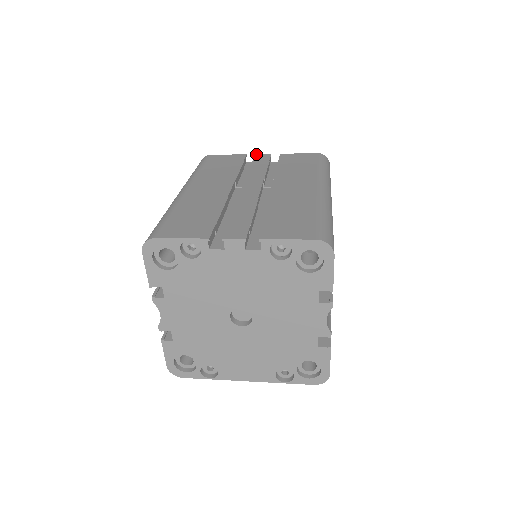
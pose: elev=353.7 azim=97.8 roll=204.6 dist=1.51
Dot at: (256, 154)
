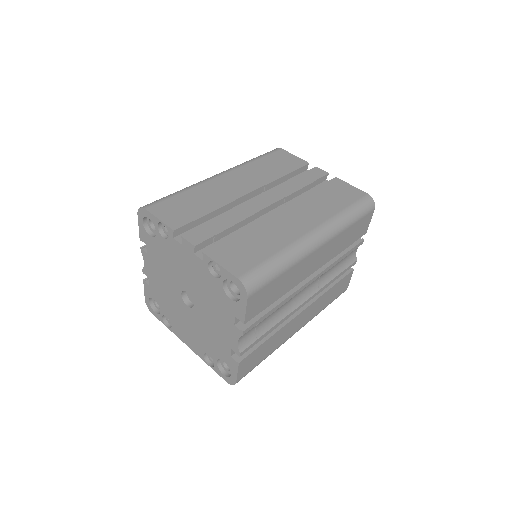
Dot at: (316, 167)
